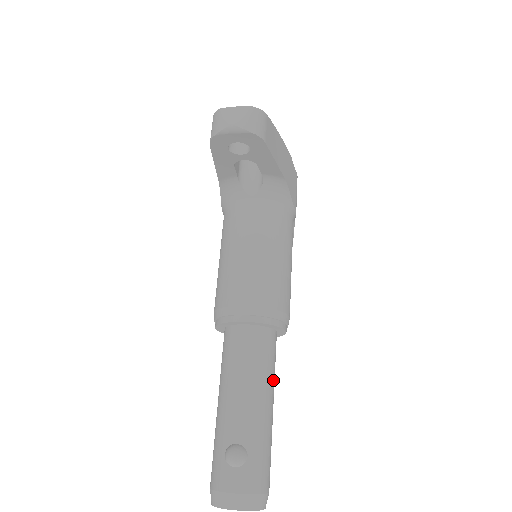
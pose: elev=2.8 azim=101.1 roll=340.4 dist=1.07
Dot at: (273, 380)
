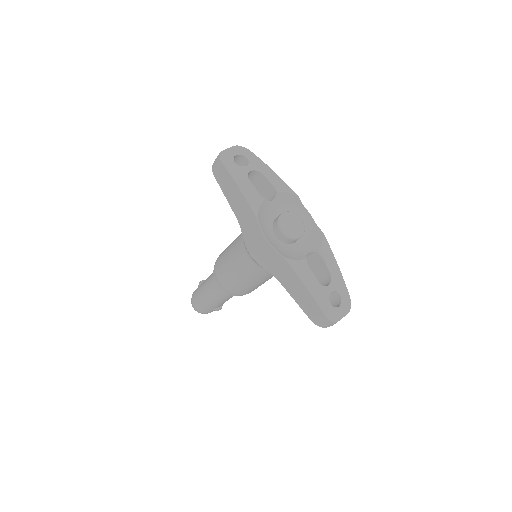
Dot at: occluded
